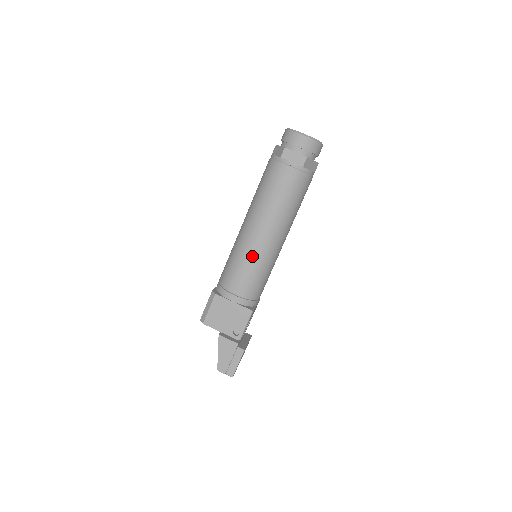
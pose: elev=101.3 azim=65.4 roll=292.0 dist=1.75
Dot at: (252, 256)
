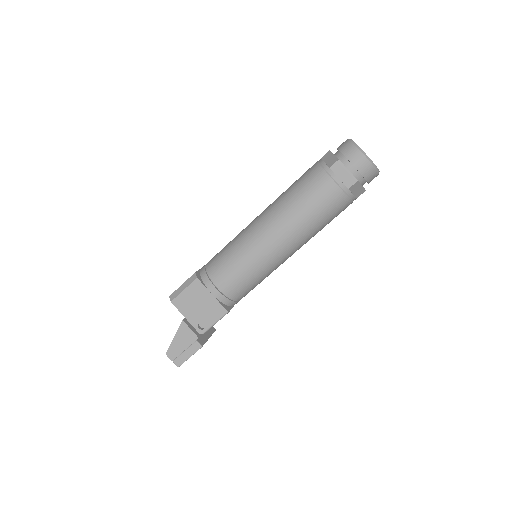
Dot at: (252, 257)
